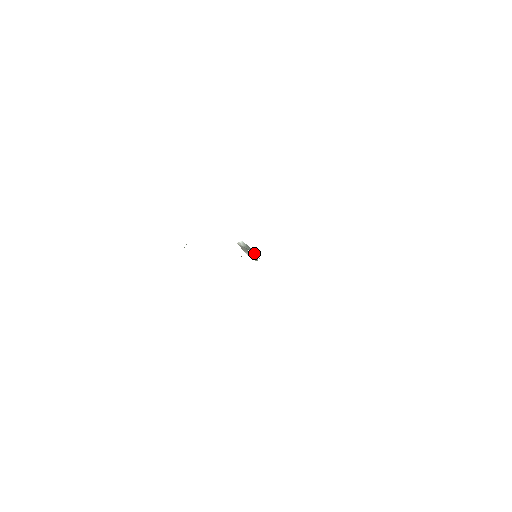
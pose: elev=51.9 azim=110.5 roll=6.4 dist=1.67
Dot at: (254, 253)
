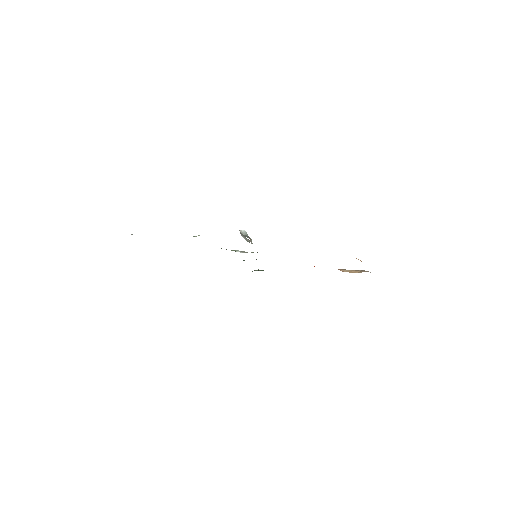
Dot at: (250, 240)
